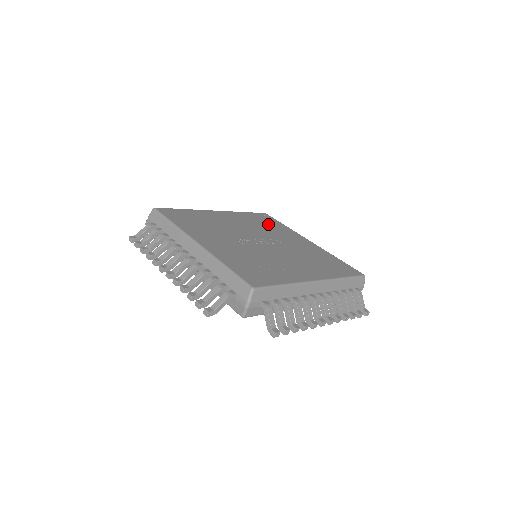
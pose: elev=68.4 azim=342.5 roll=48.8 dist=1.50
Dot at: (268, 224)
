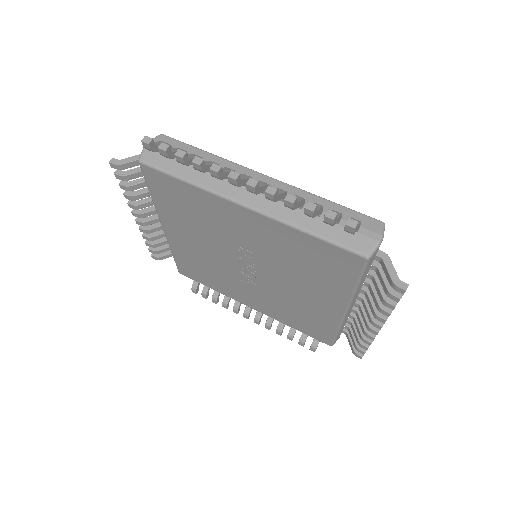
Dot at: occluded
